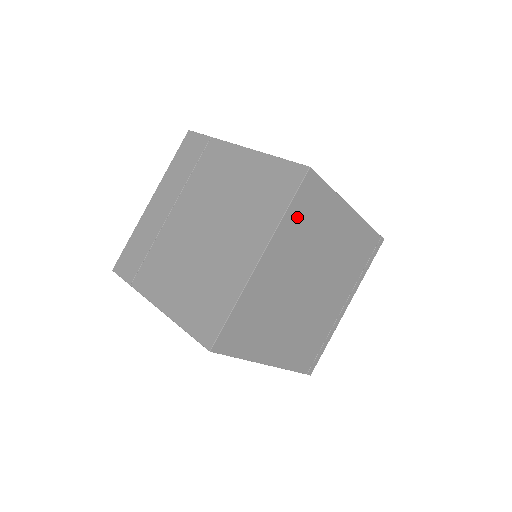
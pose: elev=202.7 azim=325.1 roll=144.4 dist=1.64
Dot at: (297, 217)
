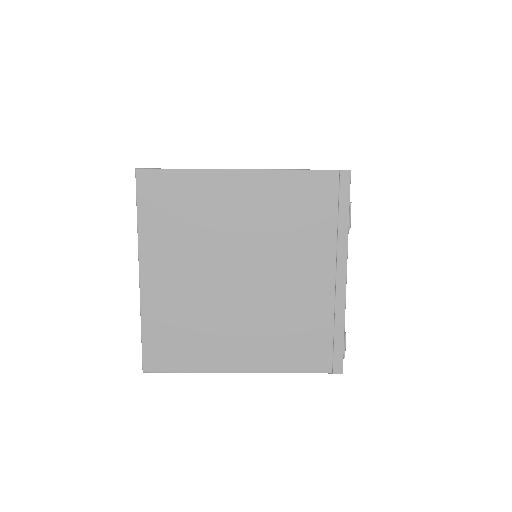
Dot at: (158, 218)
